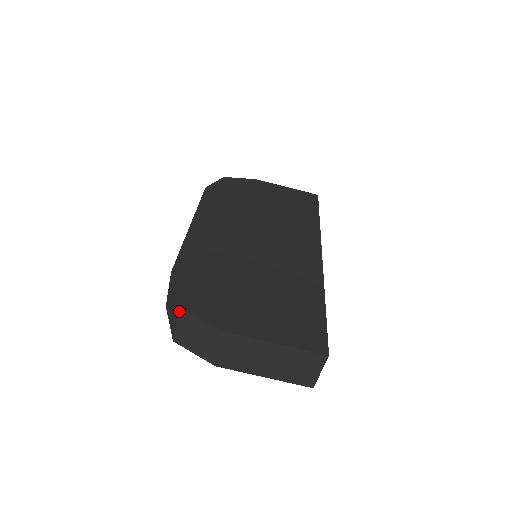
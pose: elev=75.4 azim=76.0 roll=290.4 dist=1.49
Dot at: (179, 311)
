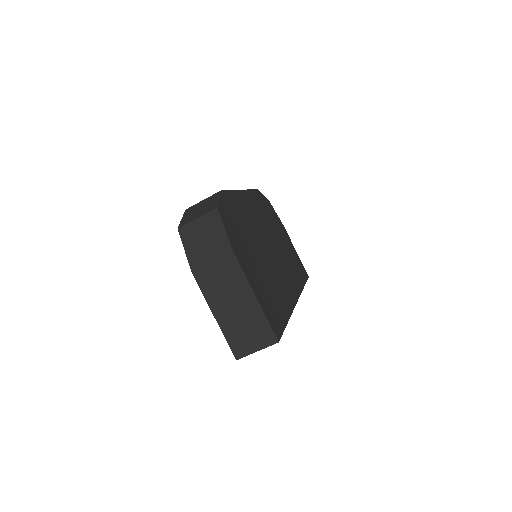
Dot at: (213, 211)
